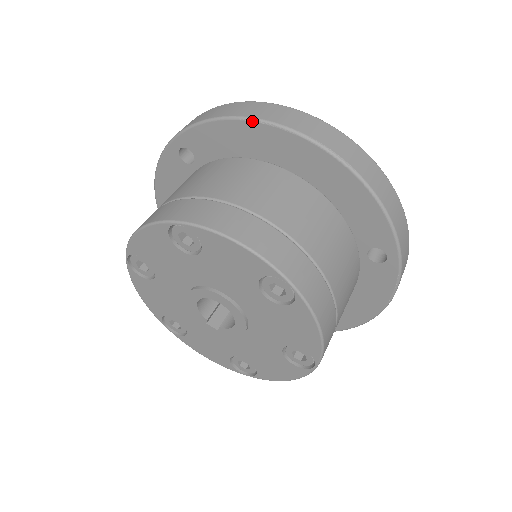
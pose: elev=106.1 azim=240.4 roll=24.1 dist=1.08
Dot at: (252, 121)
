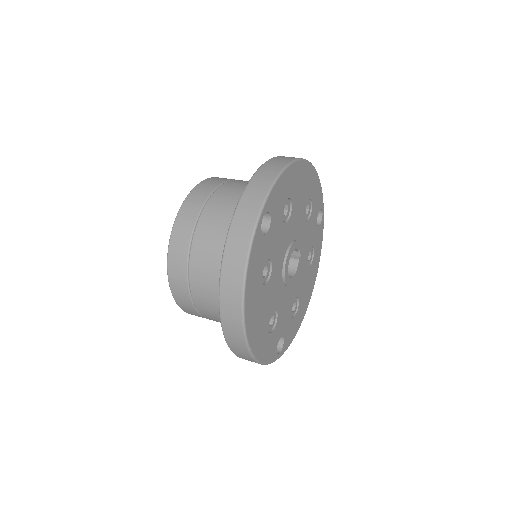
Dot at: (219, 296)
